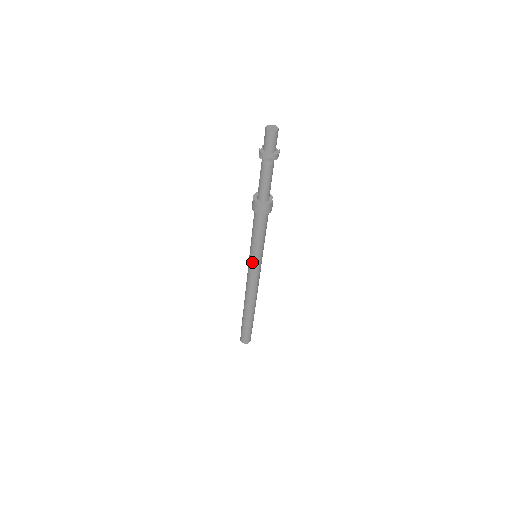
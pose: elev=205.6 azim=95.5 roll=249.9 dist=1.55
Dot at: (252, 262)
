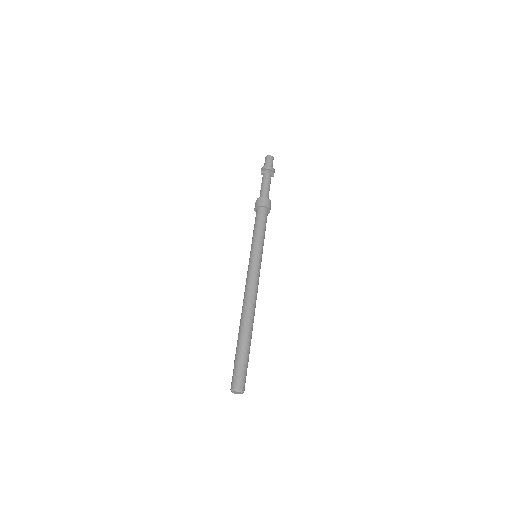
Dot at: (253, 256)
